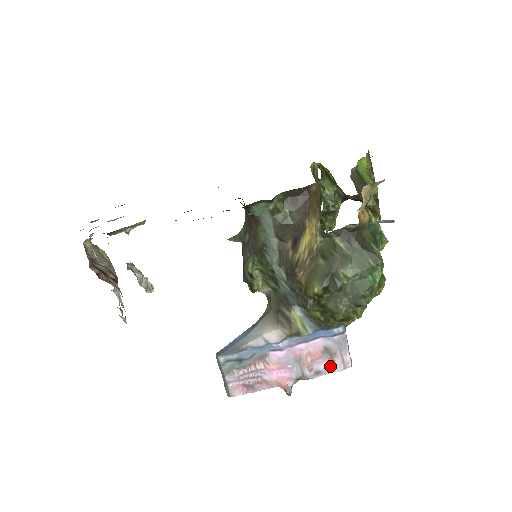
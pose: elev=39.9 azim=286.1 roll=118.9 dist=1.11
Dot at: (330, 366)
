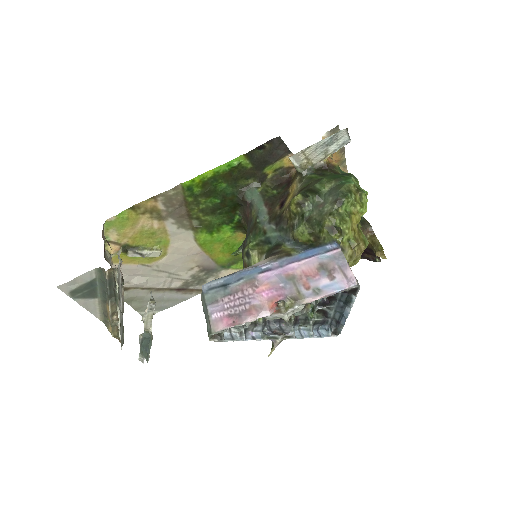
Dot at: (331, 284)
